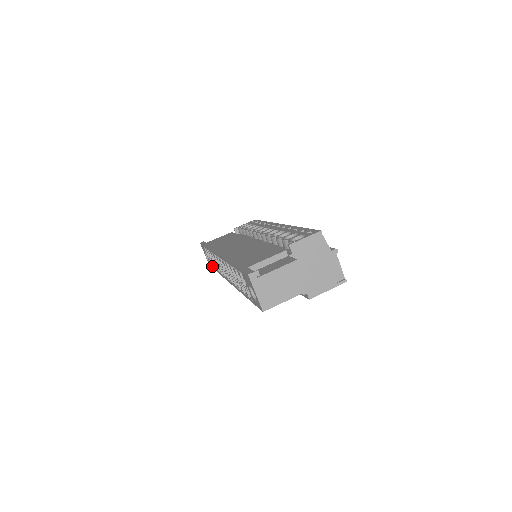
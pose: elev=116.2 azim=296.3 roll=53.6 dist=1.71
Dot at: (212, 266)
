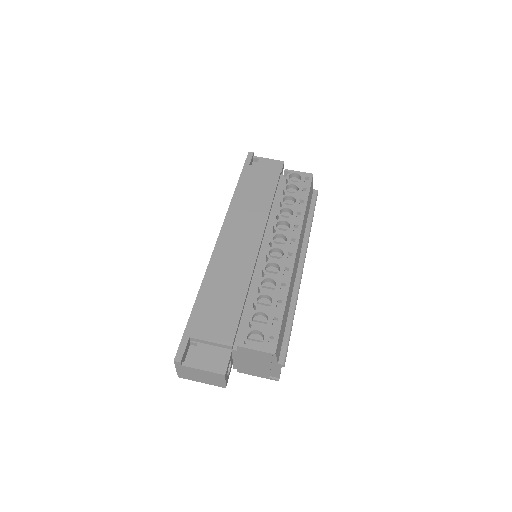
Dot at: occluded
